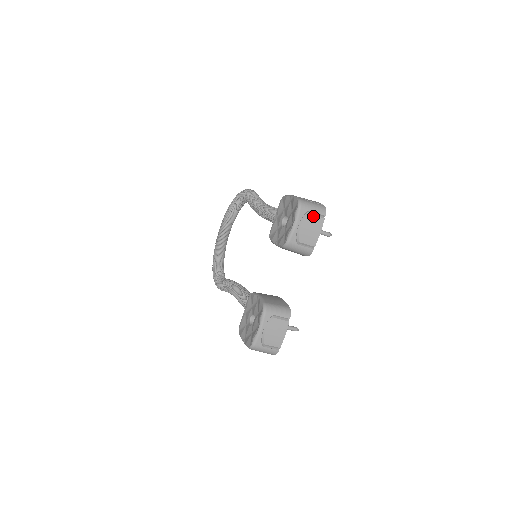
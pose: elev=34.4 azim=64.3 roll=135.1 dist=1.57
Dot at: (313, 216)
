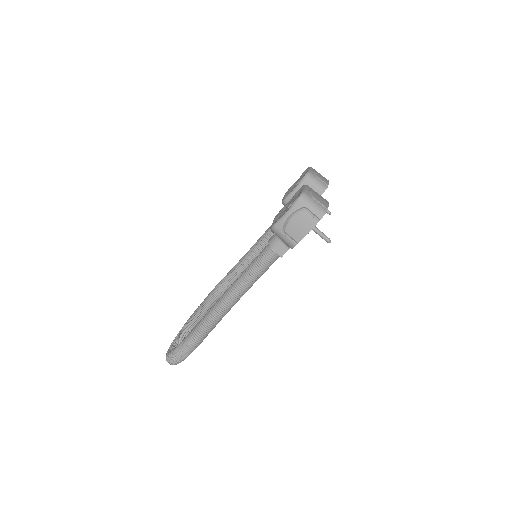
Dot at: occluded
